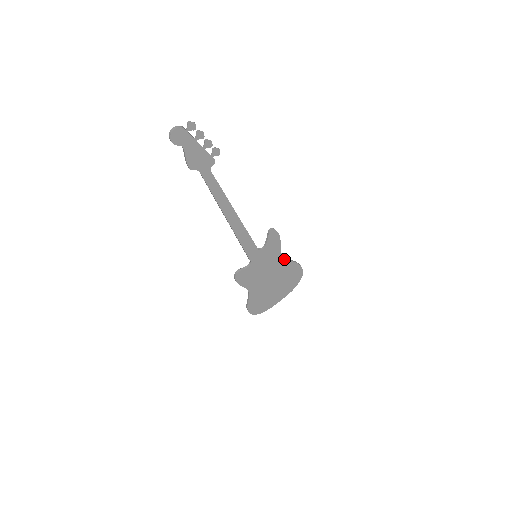
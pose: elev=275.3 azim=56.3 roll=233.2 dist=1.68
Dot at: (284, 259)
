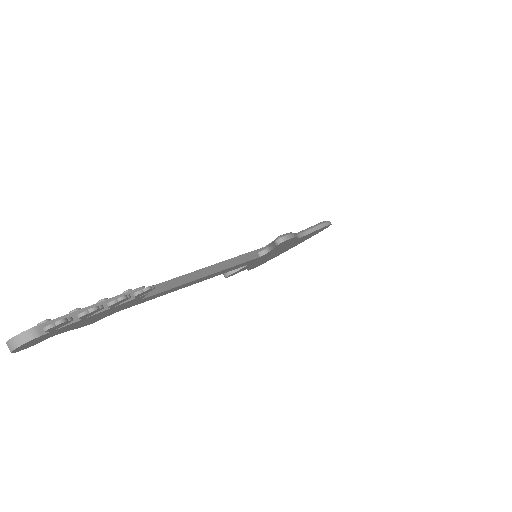
Dot at: (302, 236)
